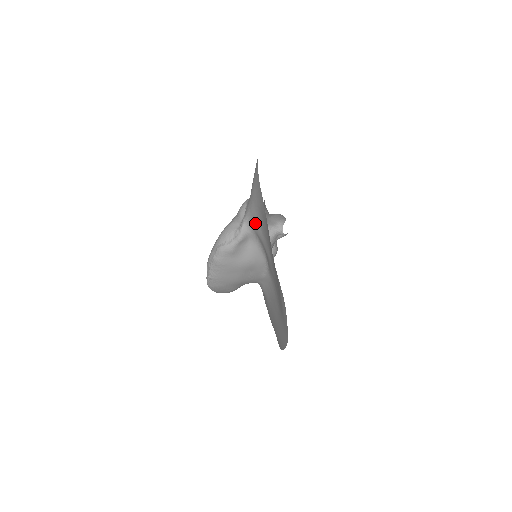
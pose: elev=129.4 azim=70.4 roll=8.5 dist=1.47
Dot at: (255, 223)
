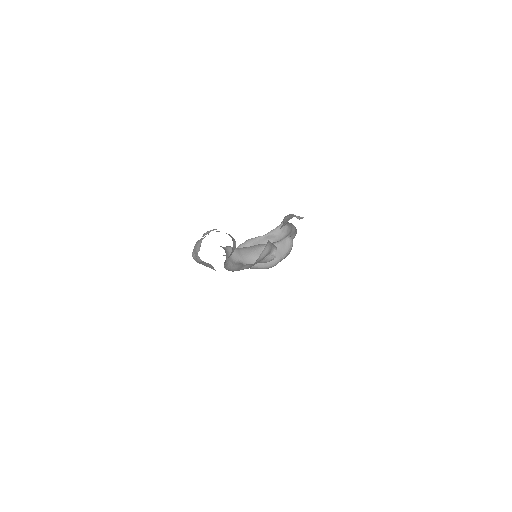
Dot at: occluded
